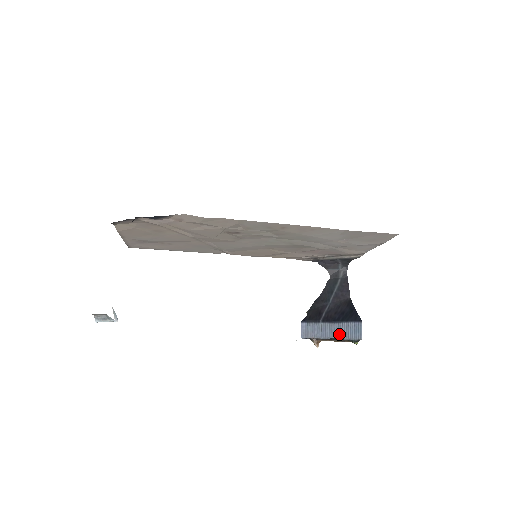
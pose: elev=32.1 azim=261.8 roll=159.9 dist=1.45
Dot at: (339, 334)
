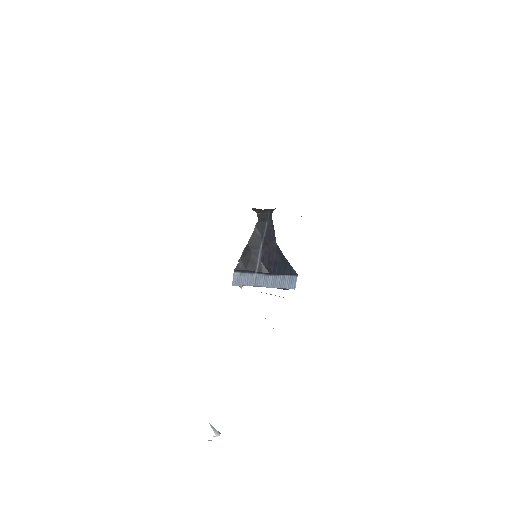
Dot at: (274, 285)
